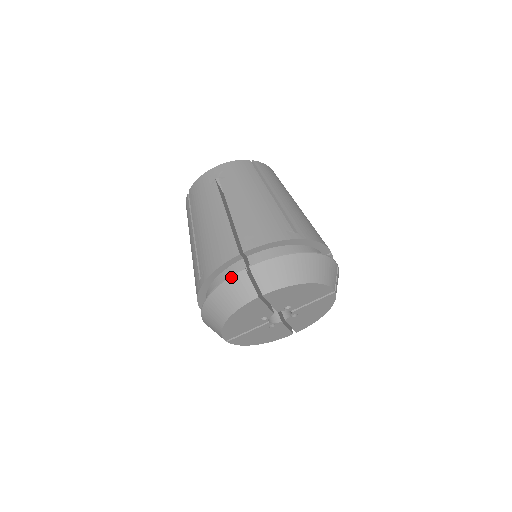
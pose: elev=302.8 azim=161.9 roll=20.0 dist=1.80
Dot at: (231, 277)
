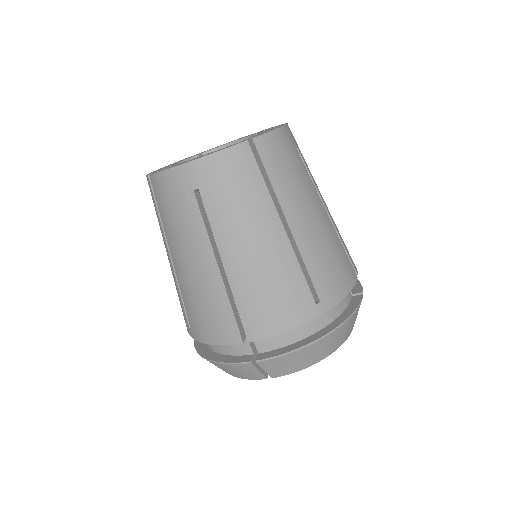
Dot at: (233, 364)
